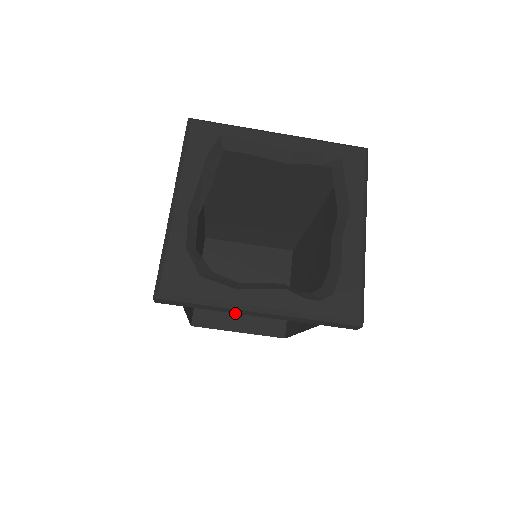
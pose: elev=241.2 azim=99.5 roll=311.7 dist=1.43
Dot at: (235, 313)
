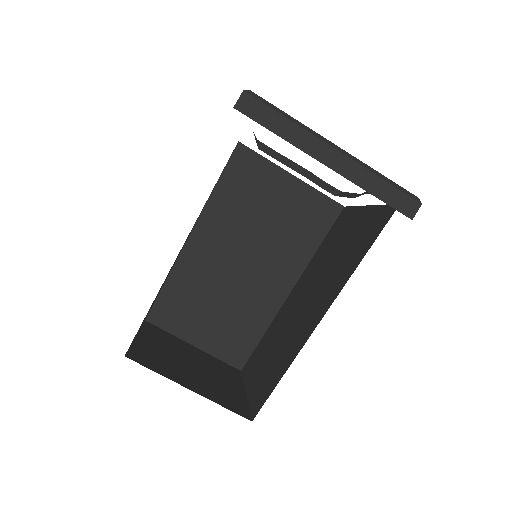
Dot at: (306, 153)
